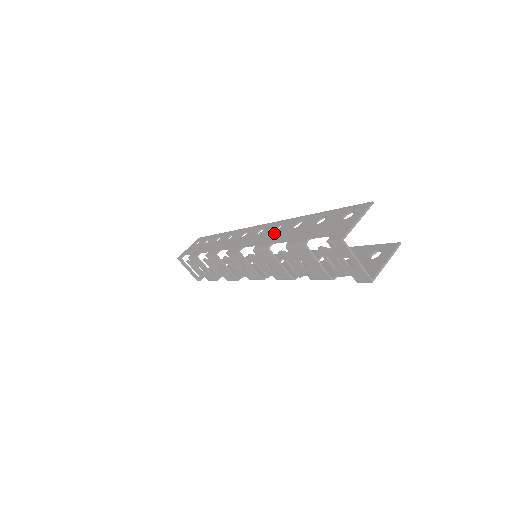
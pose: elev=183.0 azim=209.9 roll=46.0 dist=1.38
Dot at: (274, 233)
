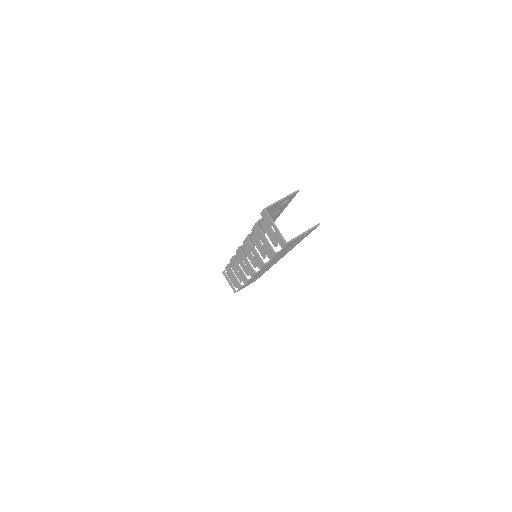
Dot at: occluded
